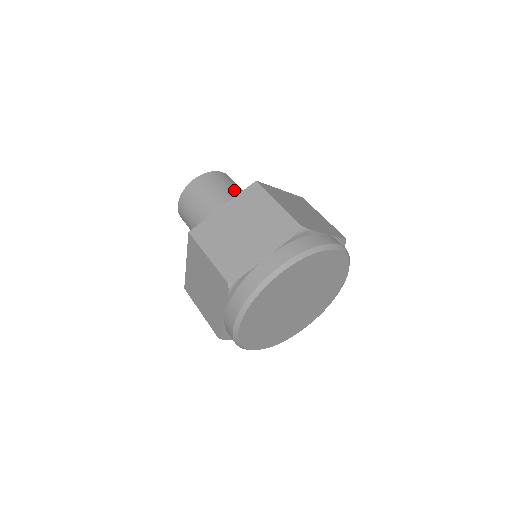
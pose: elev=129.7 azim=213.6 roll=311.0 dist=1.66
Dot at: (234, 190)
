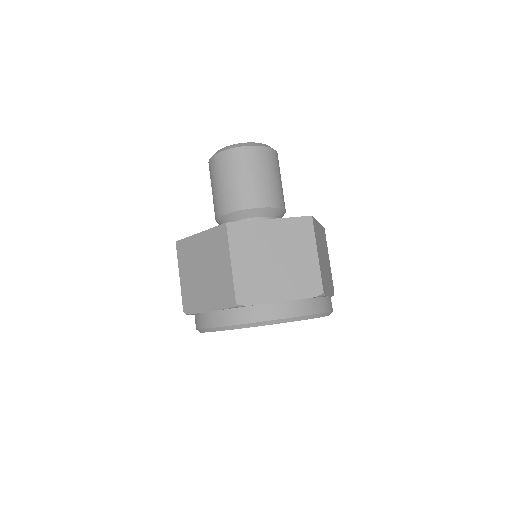
Dot at: (245, 184)
